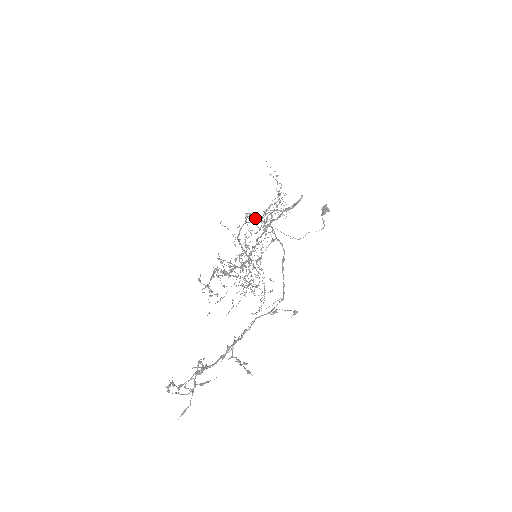
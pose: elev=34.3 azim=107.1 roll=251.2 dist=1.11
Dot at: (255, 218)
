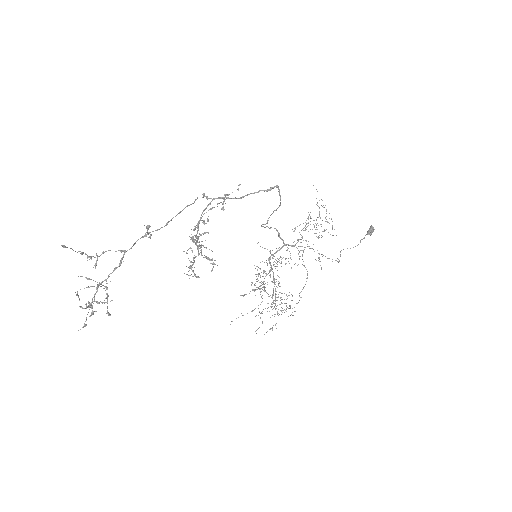
Dot at: (263, 224)
